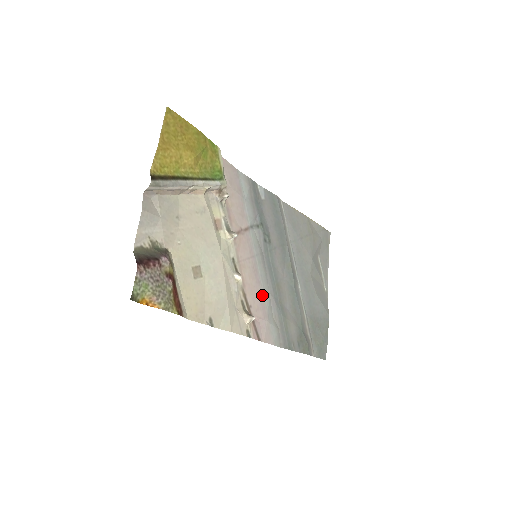
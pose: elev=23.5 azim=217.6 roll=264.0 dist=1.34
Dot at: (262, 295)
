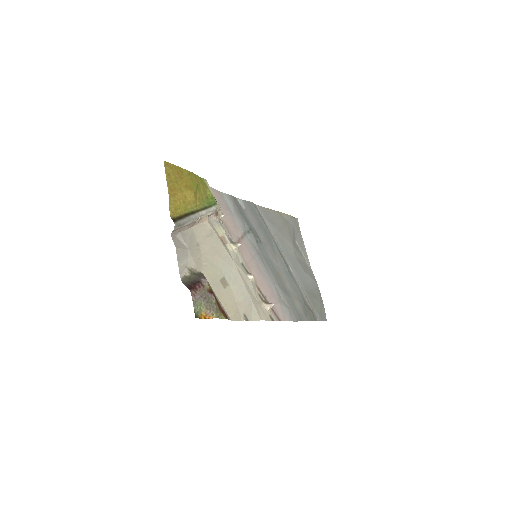
Dot at: (269, 285)
